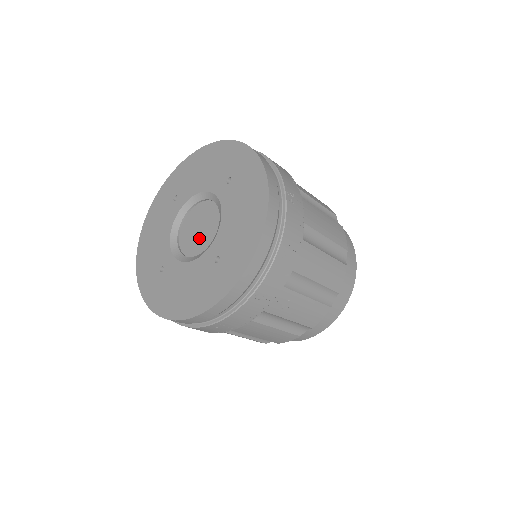
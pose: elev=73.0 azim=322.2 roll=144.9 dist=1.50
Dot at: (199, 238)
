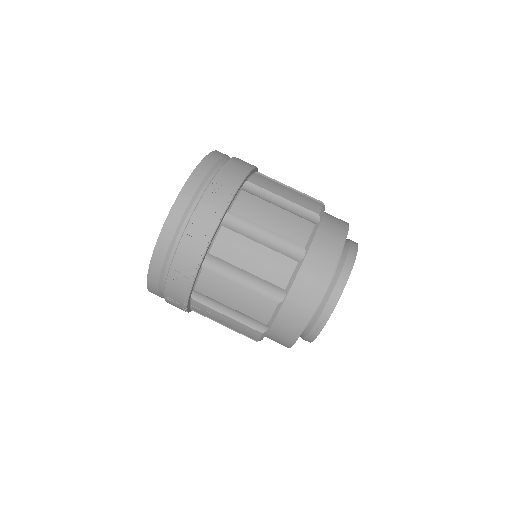
Dot at: occluded
